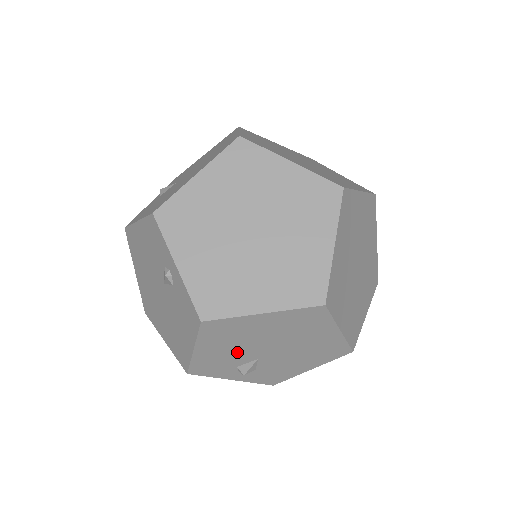
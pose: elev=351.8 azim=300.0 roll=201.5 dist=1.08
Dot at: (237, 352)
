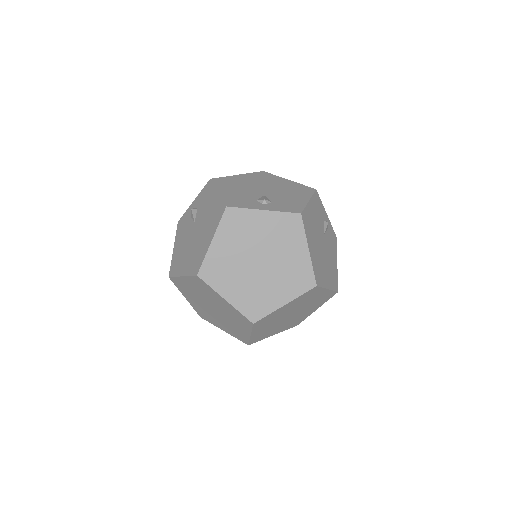
Dot at: occluded
